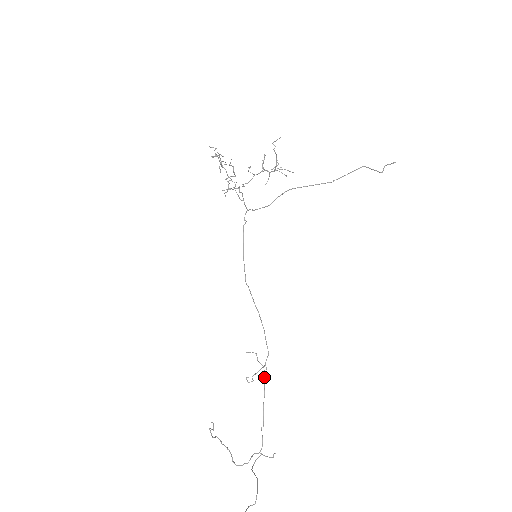
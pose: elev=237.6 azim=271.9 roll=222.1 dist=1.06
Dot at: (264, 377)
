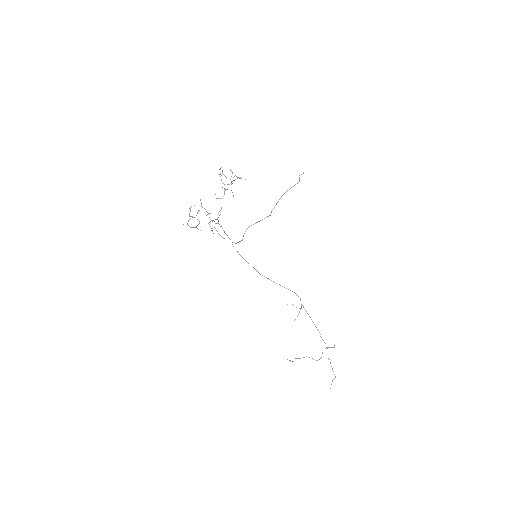
Dot at: occluded
